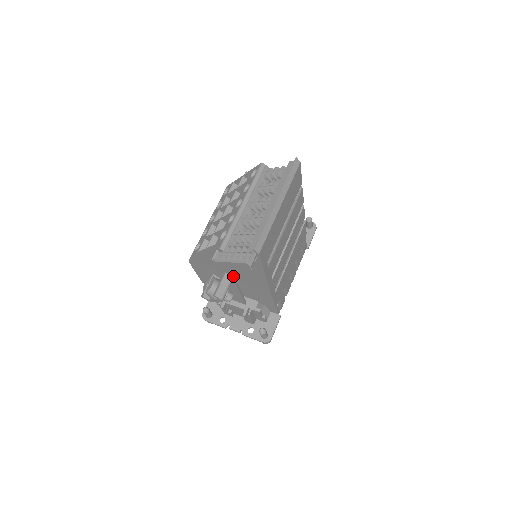
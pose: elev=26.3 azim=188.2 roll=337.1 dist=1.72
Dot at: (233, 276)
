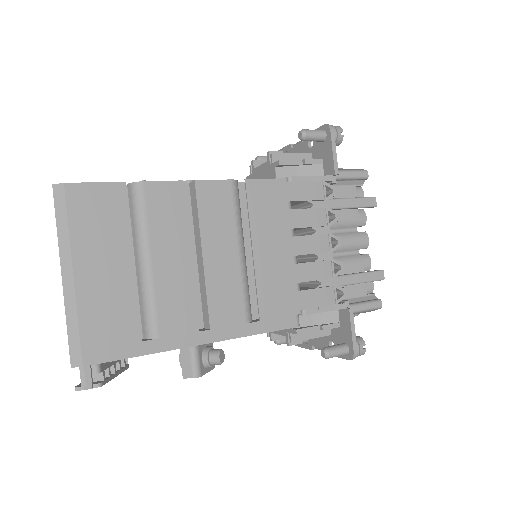
Dot at: occluded
